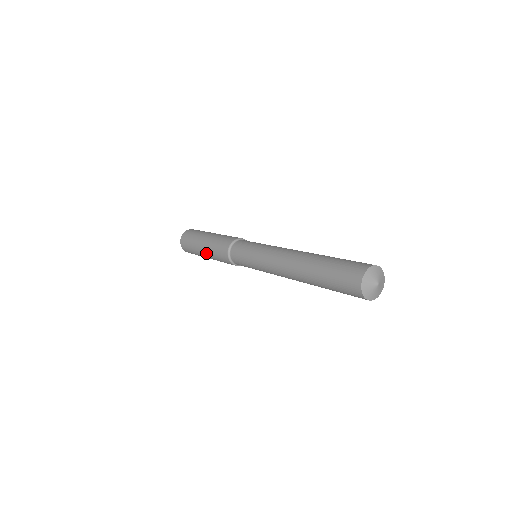
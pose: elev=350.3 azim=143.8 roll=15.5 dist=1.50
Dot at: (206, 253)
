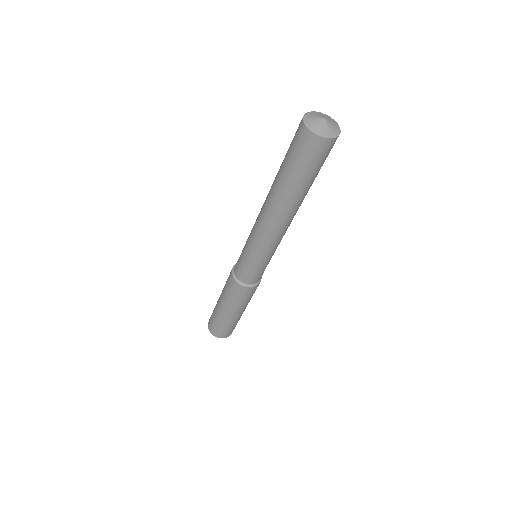
Dot at: (229, 310)
